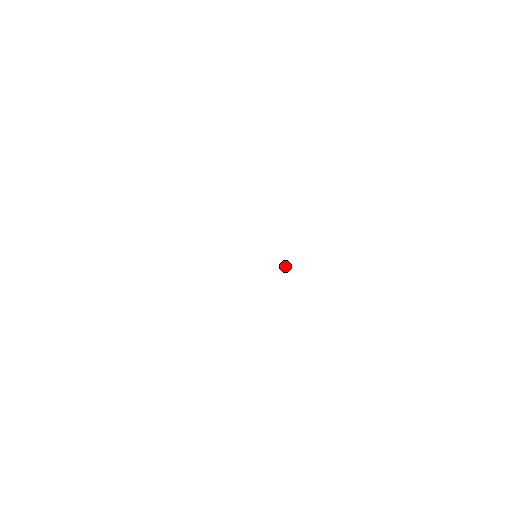
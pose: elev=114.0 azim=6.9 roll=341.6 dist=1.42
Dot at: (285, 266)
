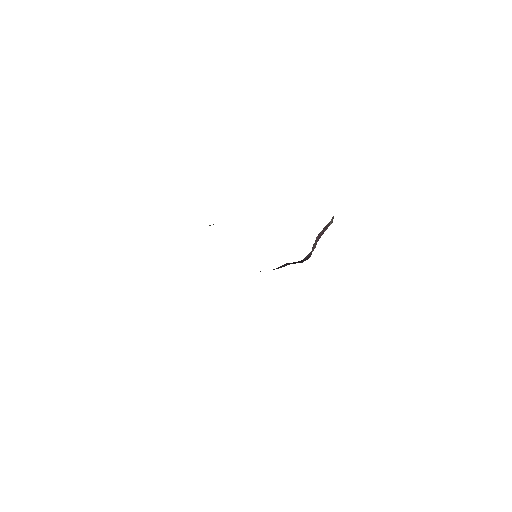
Dot at: (292, 263)
